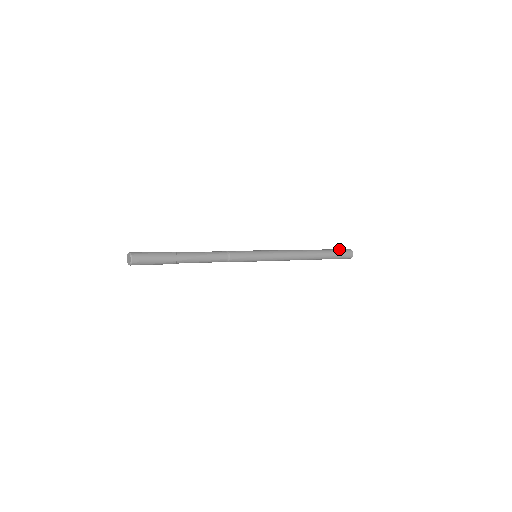
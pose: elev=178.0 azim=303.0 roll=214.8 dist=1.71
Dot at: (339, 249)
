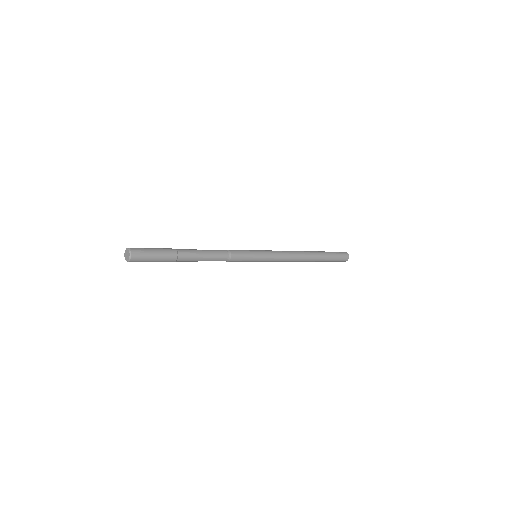
Dot at: (338, 255)
